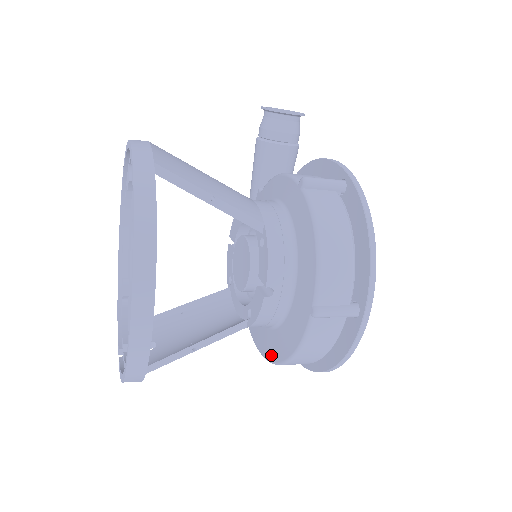
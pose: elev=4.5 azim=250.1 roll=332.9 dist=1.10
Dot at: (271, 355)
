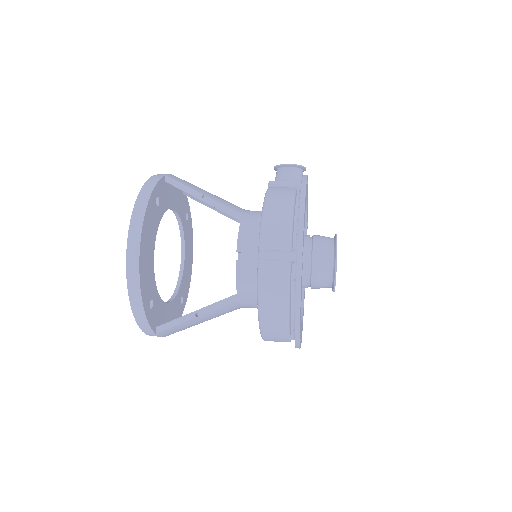
Dot at: occluded
